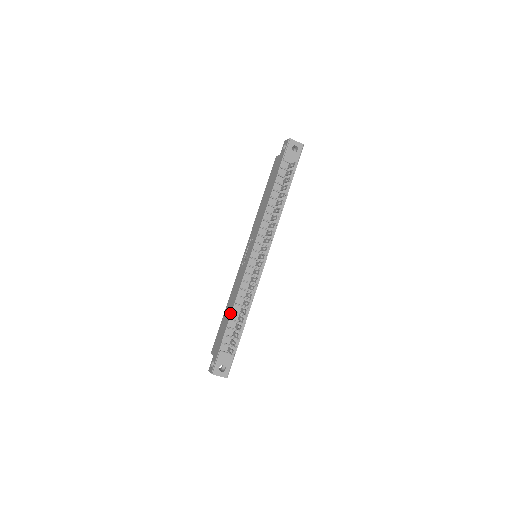
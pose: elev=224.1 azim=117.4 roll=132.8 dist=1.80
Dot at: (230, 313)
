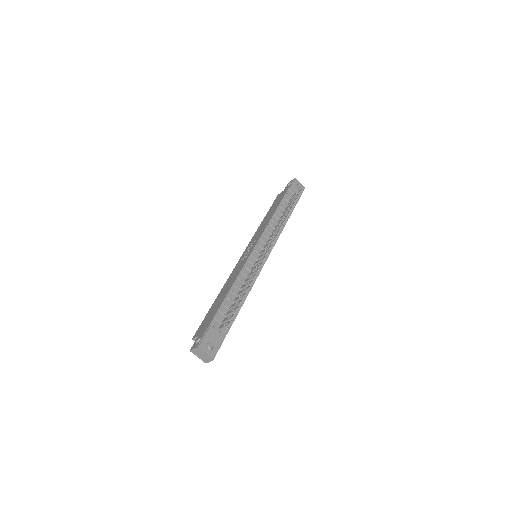
Dot at: (227, 293)
